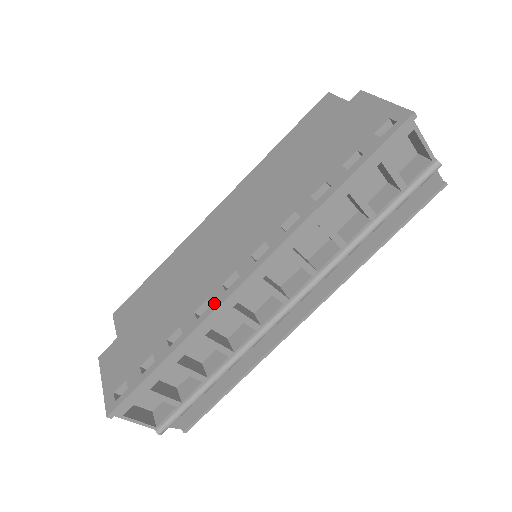
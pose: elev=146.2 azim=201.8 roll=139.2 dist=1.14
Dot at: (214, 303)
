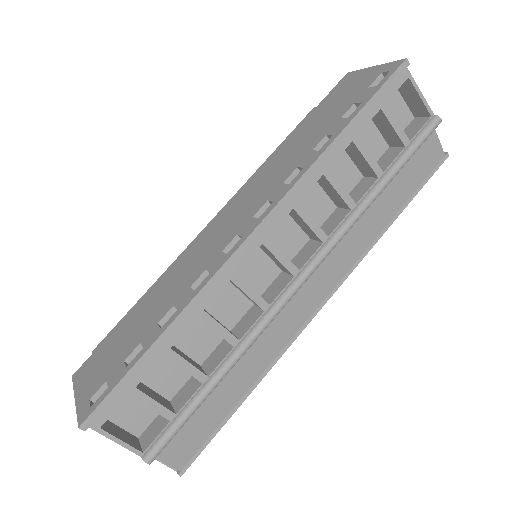
Dot at: (214, 269)
